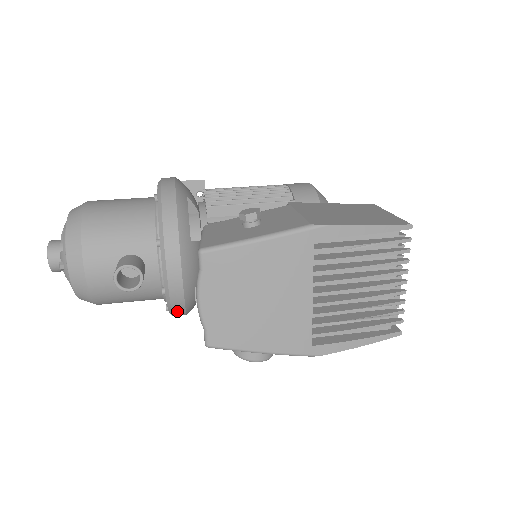
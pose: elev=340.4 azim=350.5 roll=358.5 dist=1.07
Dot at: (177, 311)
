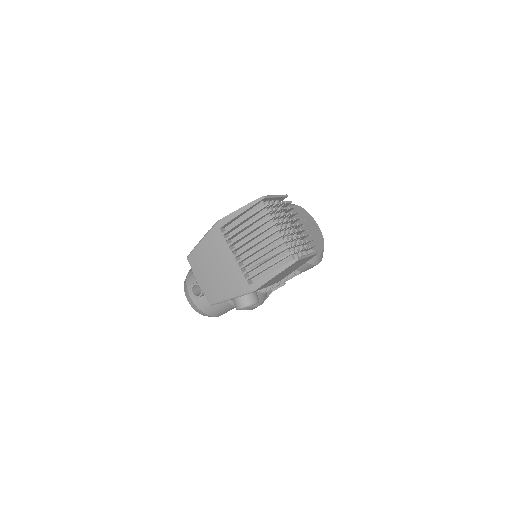
Dot at: occluded
